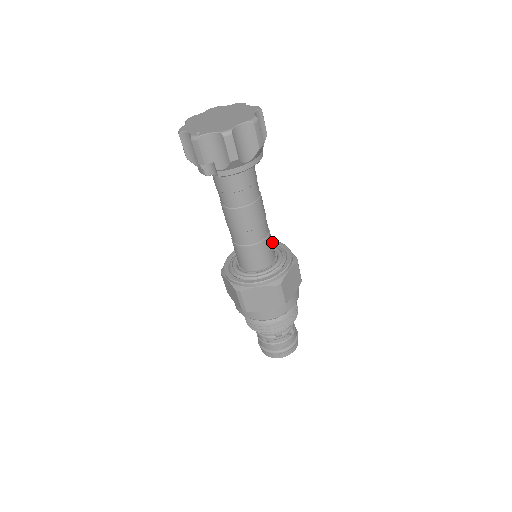
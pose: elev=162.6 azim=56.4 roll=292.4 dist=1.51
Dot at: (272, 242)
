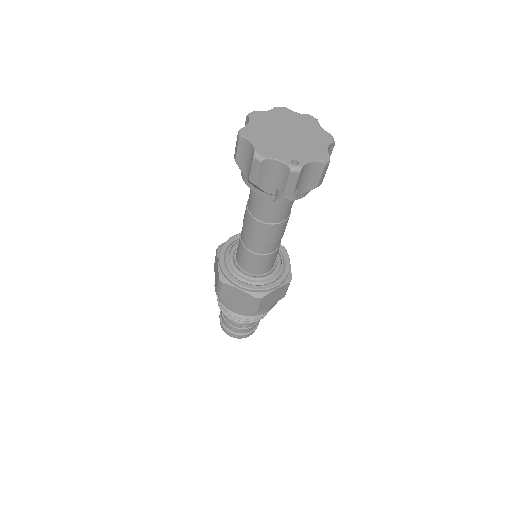
Dot at: occluded
